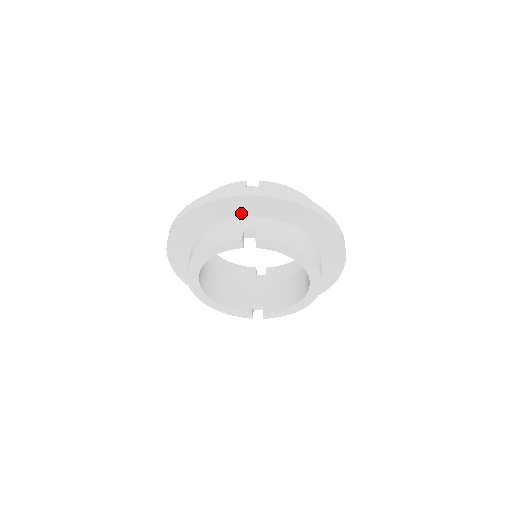
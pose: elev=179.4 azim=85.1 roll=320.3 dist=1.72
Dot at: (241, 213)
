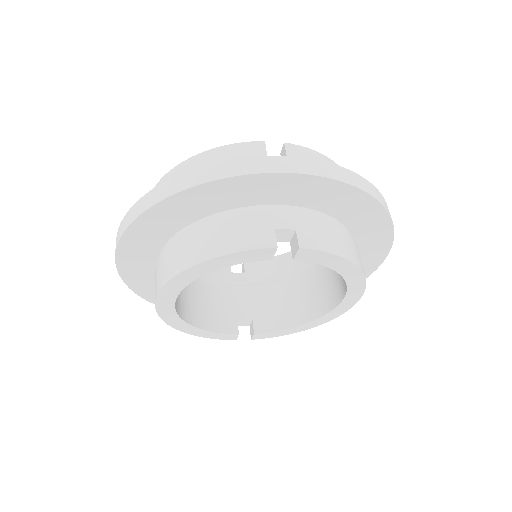
Dot at: (267, 199)
